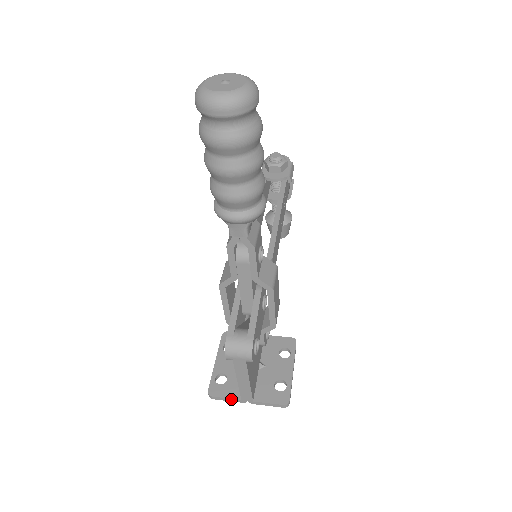
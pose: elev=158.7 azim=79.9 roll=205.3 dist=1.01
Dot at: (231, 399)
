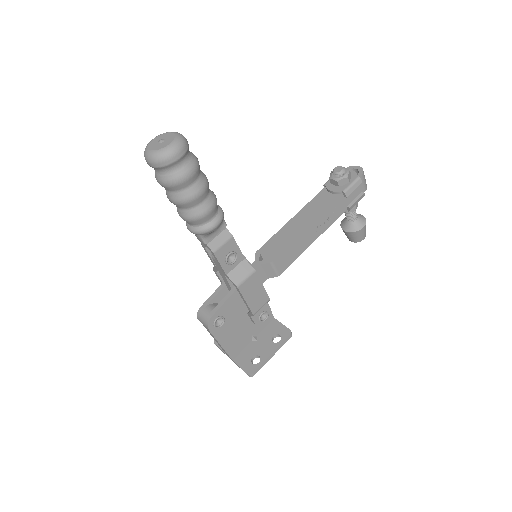
Dot at: (223, 351)
